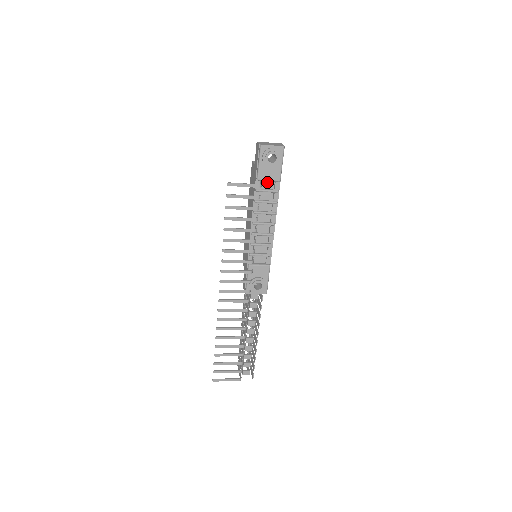
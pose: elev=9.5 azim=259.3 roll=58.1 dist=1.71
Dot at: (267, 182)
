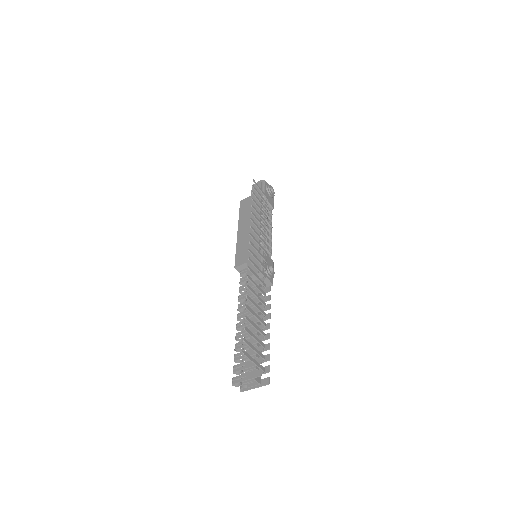
Dot at: occluded
